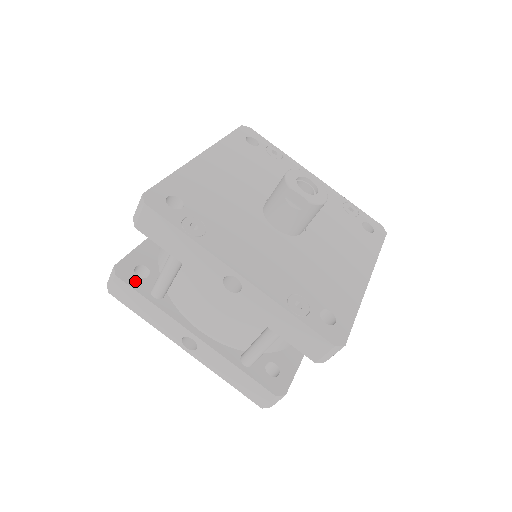
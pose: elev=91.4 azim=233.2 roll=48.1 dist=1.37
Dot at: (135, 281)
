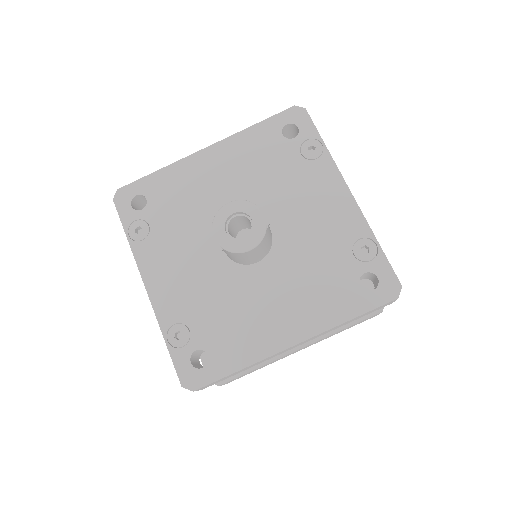
Dot at: occluded
